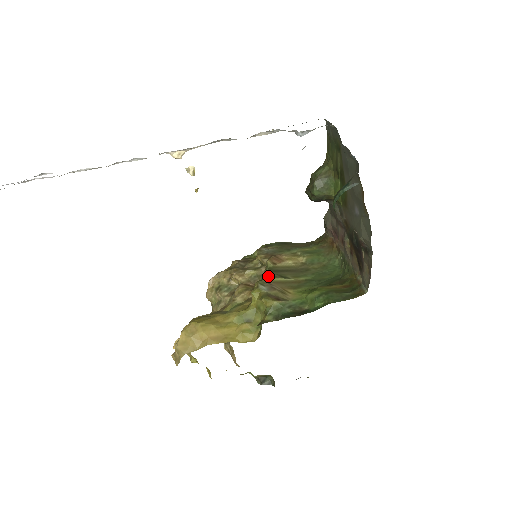
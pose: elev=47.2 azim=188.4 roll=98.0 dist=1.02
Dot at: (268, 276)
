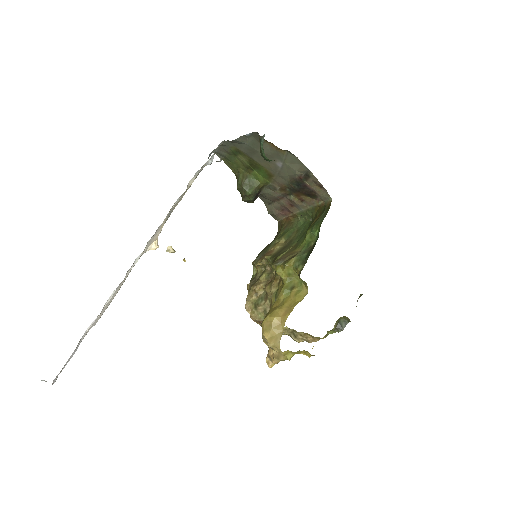
Dot at: occluded
